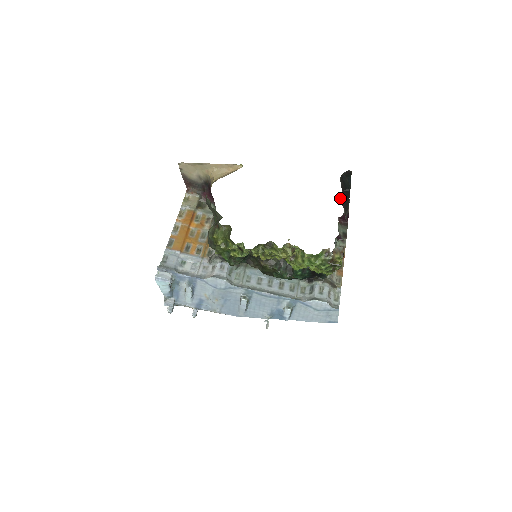
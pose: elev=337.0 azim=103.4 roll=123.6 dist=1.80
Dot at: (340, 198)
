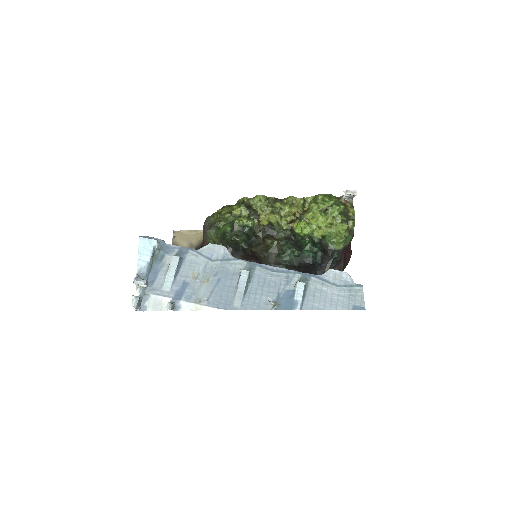
Dot at: occluded
